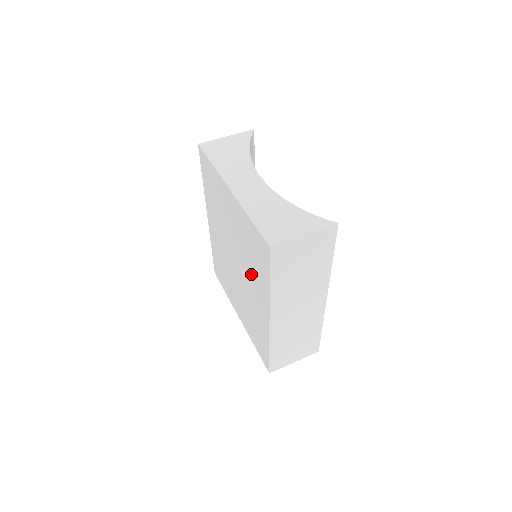
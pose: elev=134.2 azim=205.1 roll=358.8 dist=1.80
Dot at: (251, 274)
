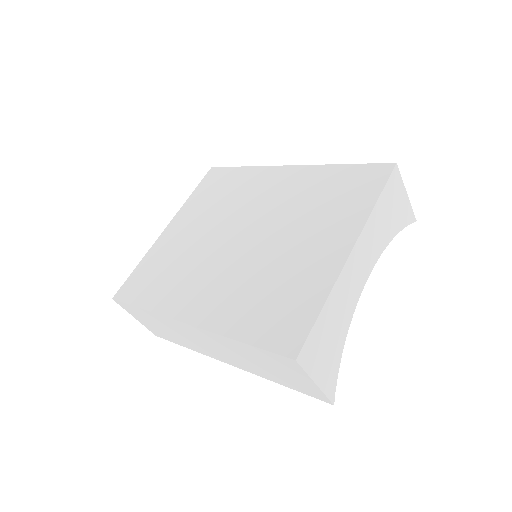
Dot at: (239, 285)
